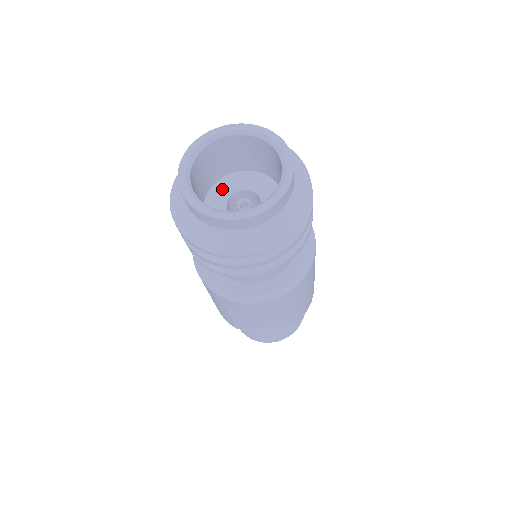
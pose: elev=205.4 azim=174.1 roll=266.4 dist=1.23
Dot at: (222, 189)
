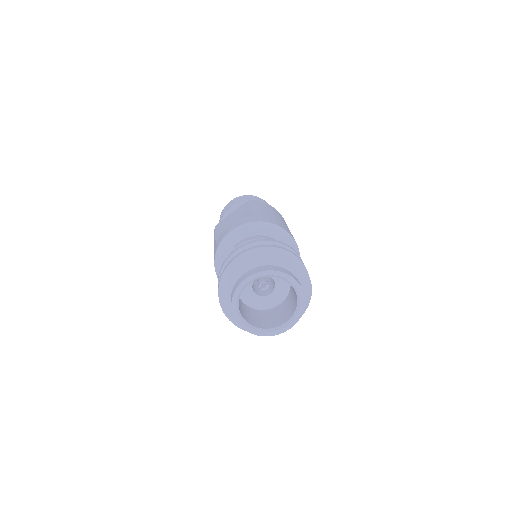
Dot at: occluded
